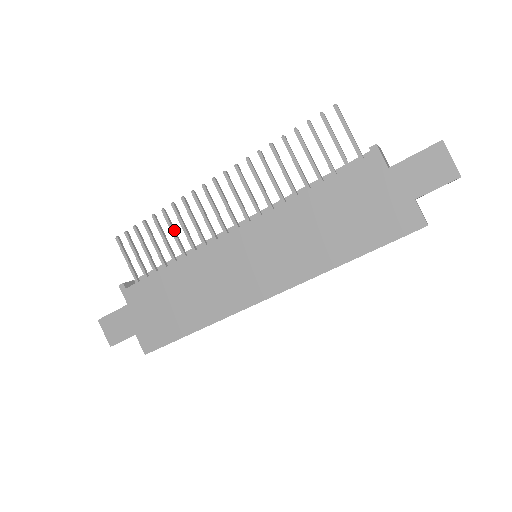
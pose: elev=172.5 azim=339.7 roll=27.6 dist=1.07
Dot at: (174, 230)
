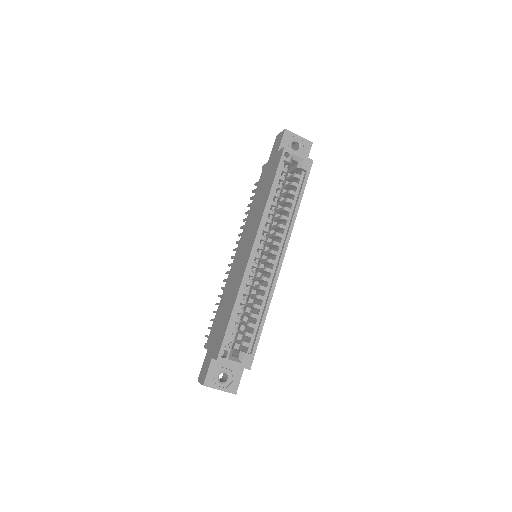
Dot at: occluded
